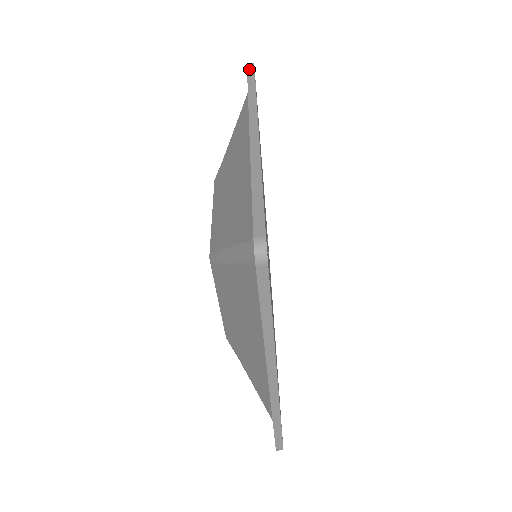
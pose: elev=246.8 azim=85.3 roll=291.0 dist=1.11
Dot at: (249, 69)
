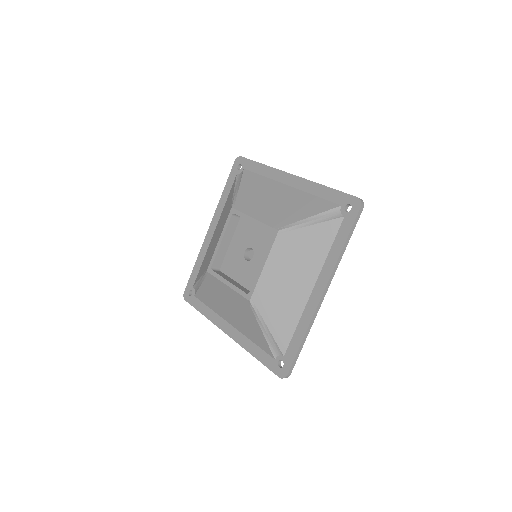
Dot at: (357, 218)
